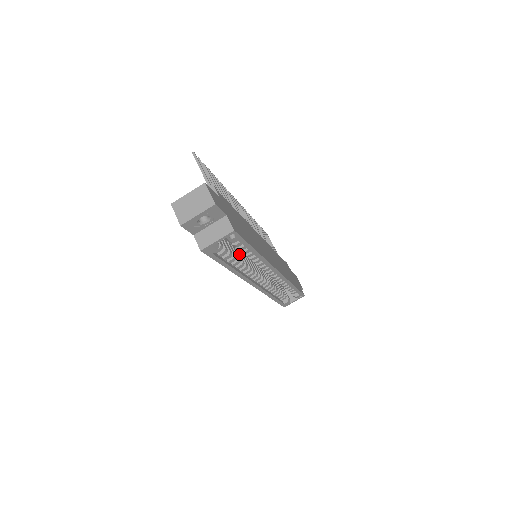
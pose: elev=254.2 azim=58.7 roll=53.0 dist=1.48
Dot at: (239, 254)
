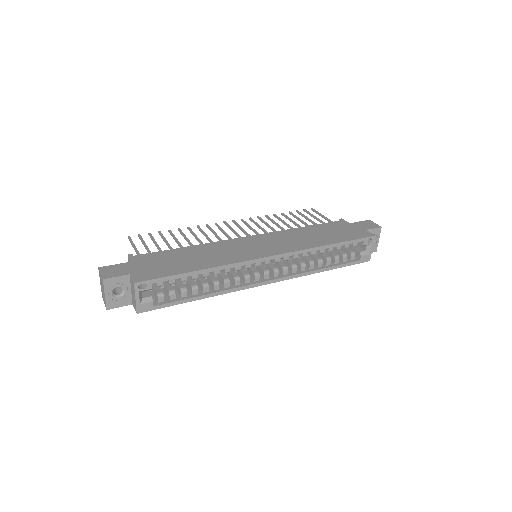
Dot at: (210, 277)
